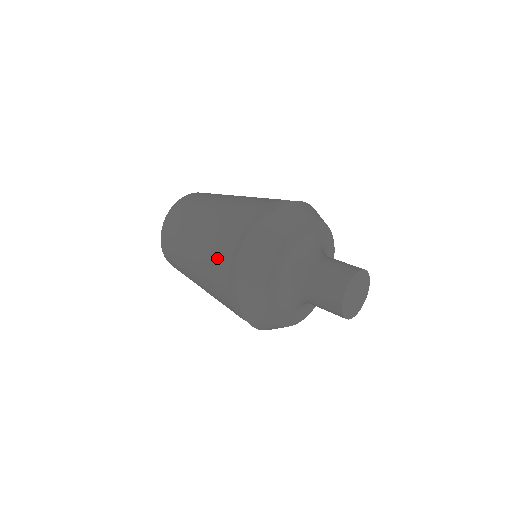
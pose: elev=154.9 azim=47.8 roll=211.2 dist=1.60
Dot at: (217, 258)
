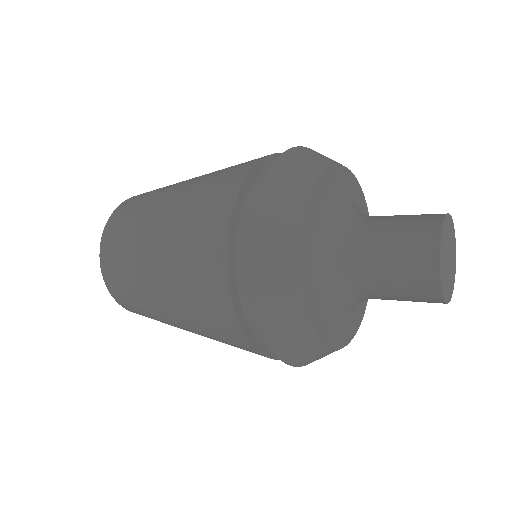
Dot at: (209, 309)
